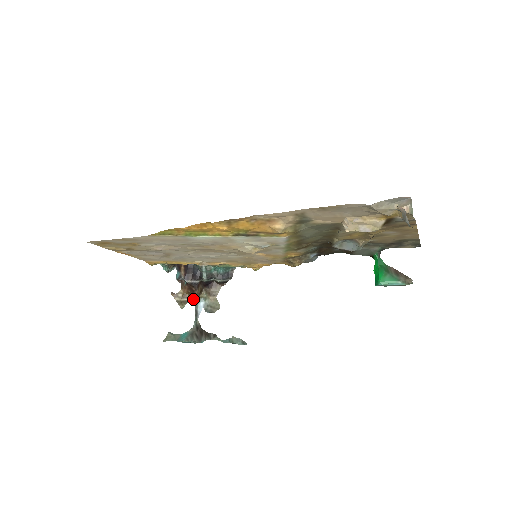
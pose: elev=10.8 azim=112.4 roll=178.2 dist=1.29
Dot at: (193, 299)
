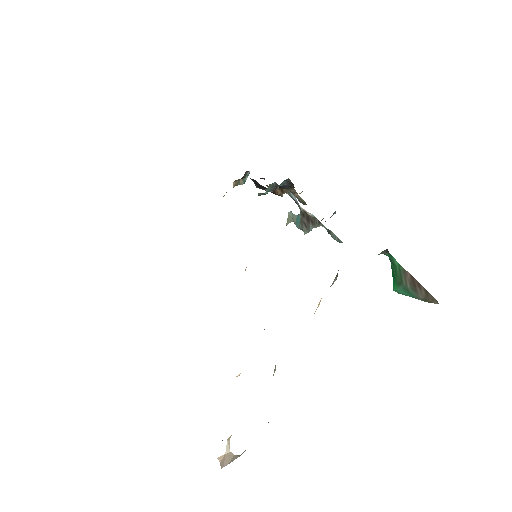
Dot at: occluded
